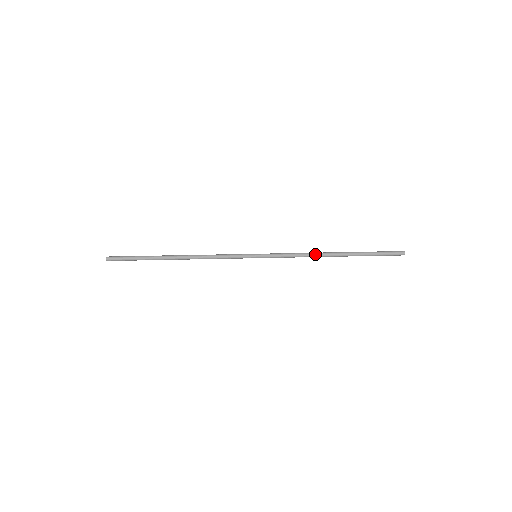
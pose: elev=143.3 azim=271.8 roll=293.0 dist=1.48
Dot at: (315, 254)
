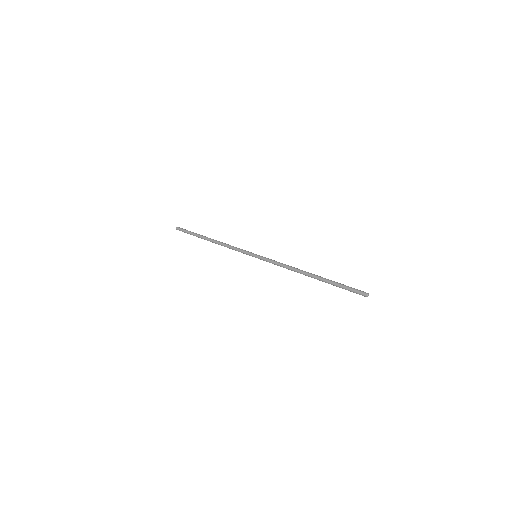
Dot at: (295, 269)
